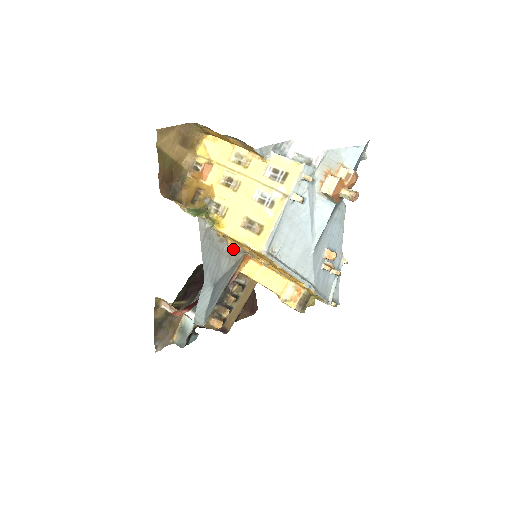
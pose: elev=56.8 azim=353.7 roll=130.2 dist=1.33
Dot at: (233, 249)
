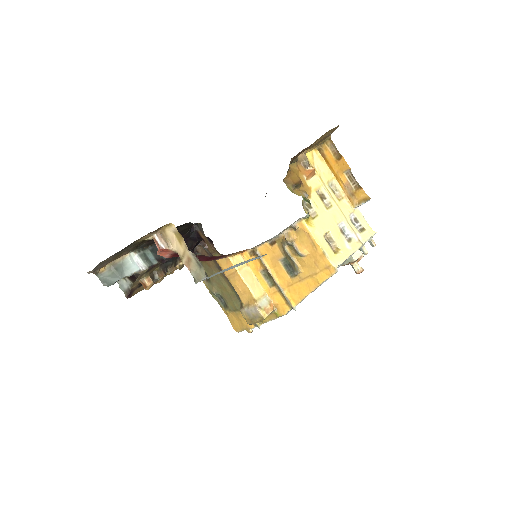
Dot at: (267, 240)
